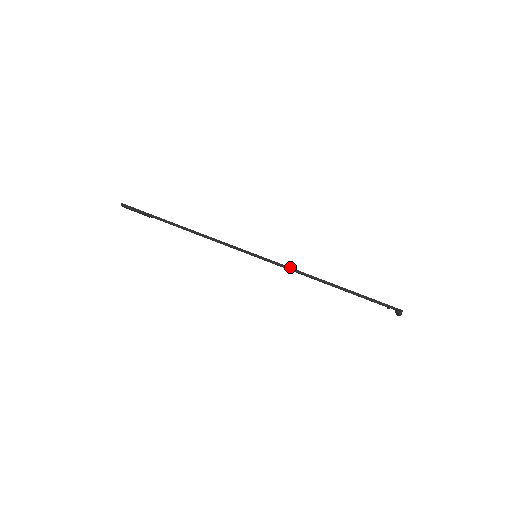
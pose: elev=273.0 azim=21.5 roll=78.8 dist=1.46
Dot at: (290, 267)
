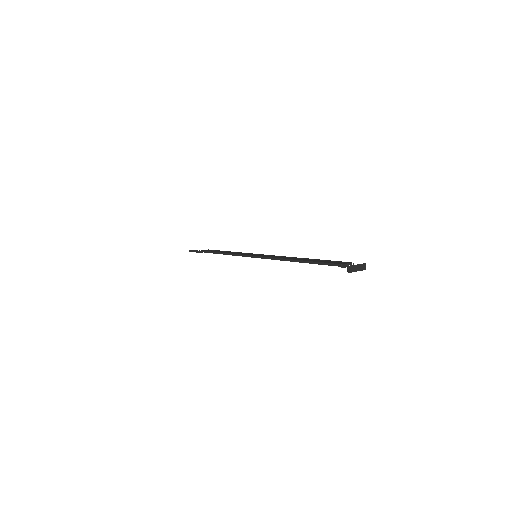
Dot at: (271, 257)
